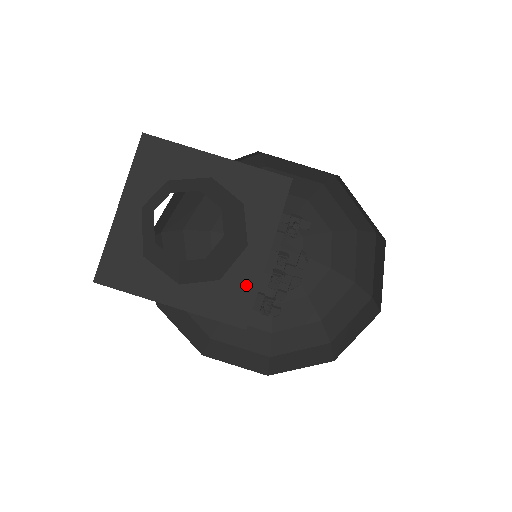
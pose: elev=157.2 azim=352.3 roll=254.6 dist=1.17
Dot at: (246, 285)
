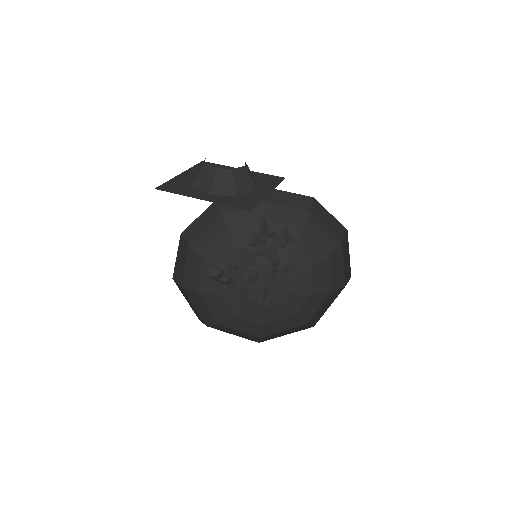
Dot at: (253, 199)
